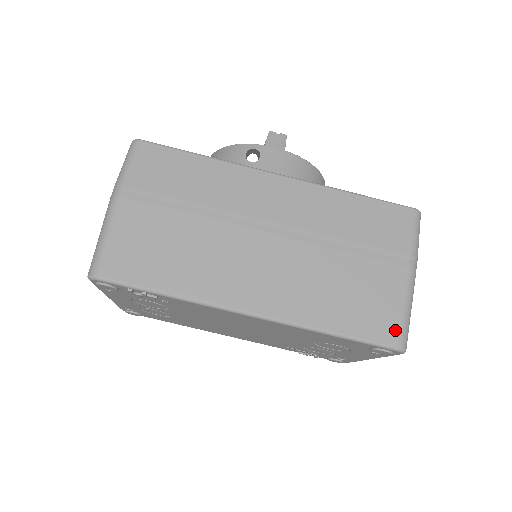
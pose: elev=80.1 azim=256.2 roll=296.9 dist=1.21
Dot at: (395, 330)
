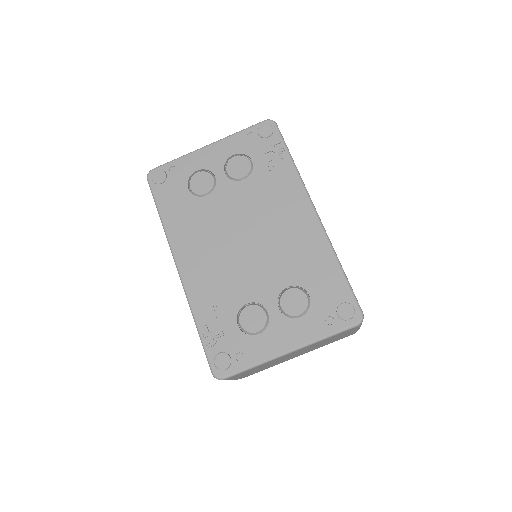
Dot at: occluded
